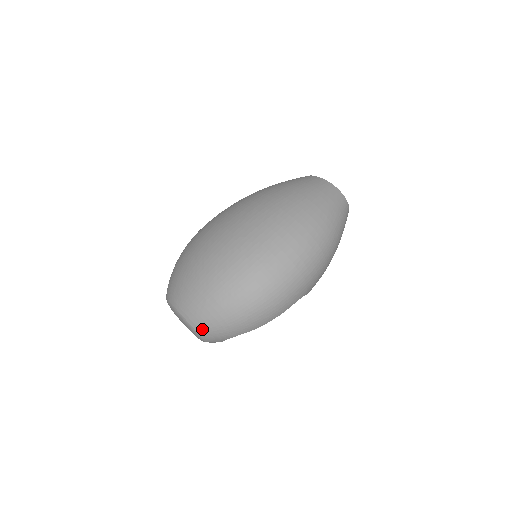
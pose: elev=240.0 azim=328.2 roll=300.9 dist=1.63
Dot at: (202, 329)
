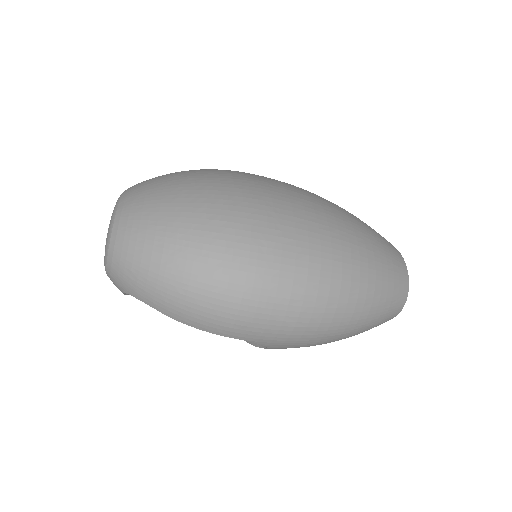
Dot at: (117, 251)
